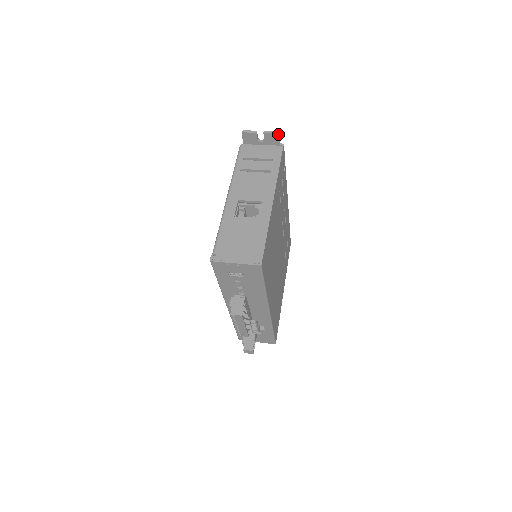
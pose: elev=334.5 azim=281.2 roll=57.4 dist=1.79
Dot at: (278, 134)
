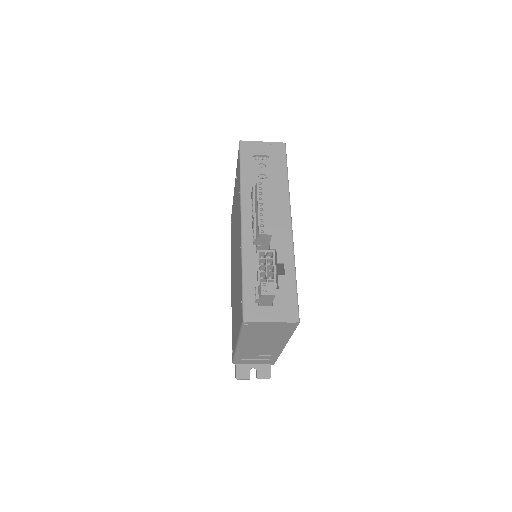
Dot at: occluded
